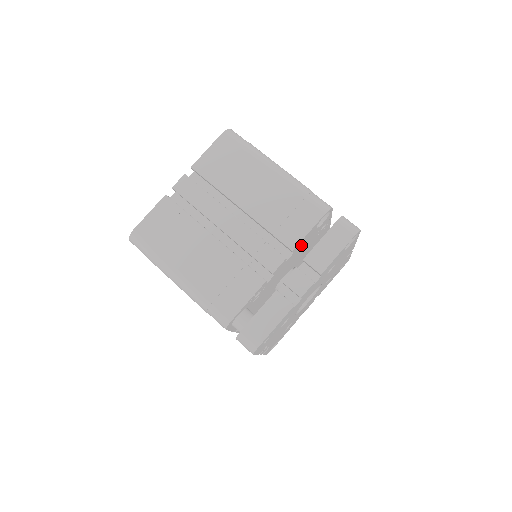
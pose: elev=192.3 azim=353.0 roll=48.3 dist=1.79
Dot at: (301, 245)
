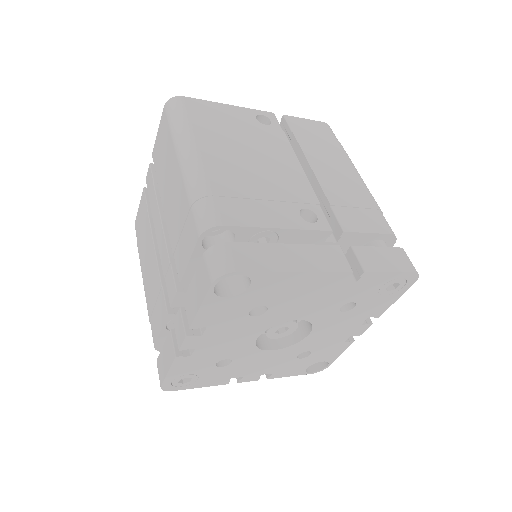
Dot at: occluded
